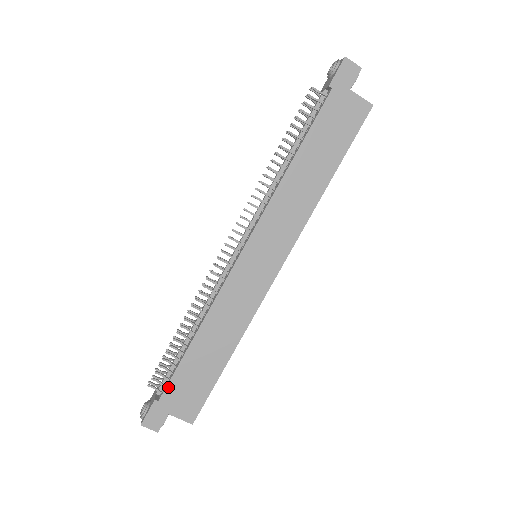
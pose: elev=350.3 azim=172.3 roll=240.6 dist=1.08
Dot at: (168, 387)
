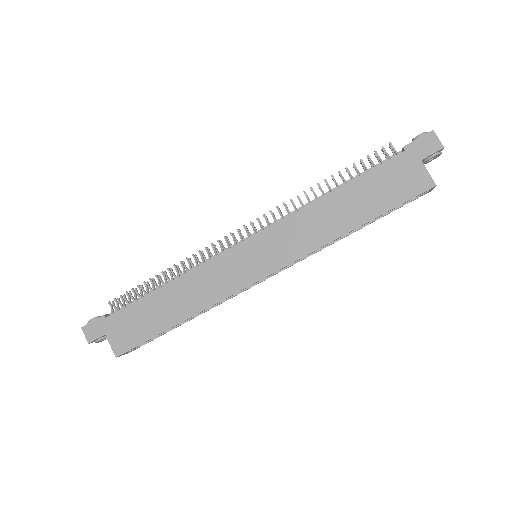
Dot at: (119, 312)
